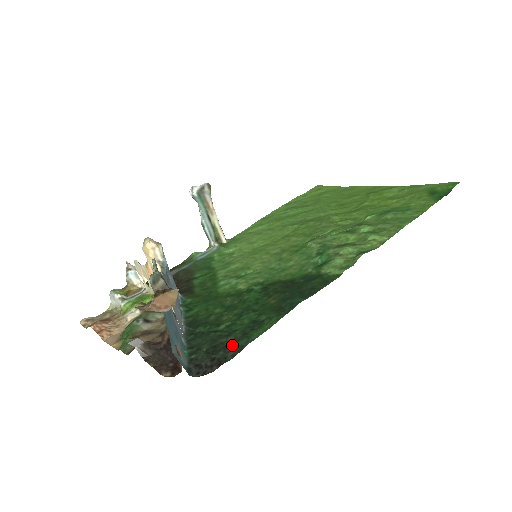
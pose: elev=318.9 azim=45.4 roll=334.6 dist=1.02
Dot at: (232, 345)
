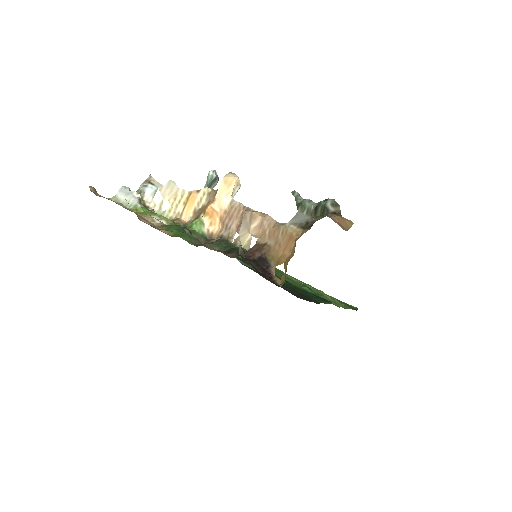
Dot at: (307, 296)
